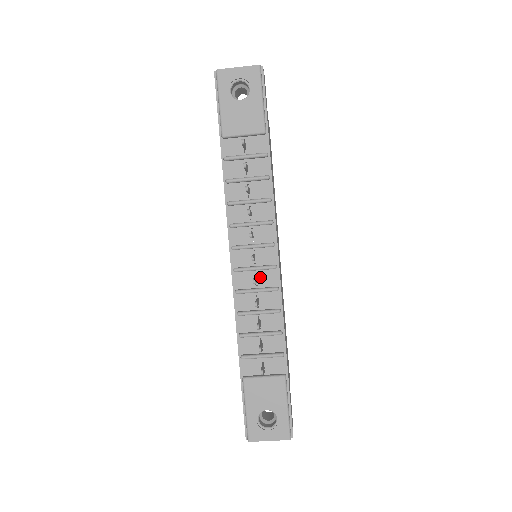
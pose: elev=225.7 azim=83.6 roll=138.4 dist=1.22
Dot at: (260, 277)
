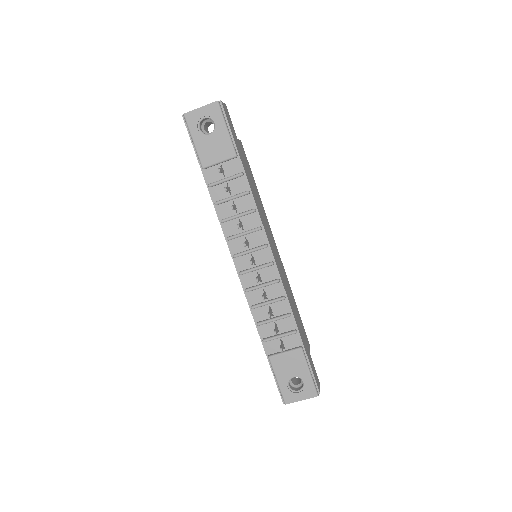
Dot at: (262, 274)
